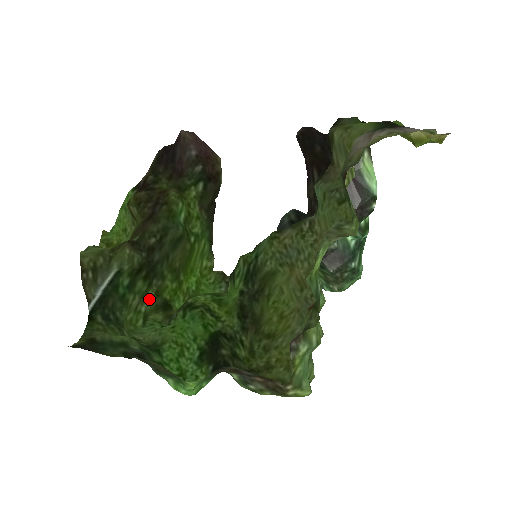
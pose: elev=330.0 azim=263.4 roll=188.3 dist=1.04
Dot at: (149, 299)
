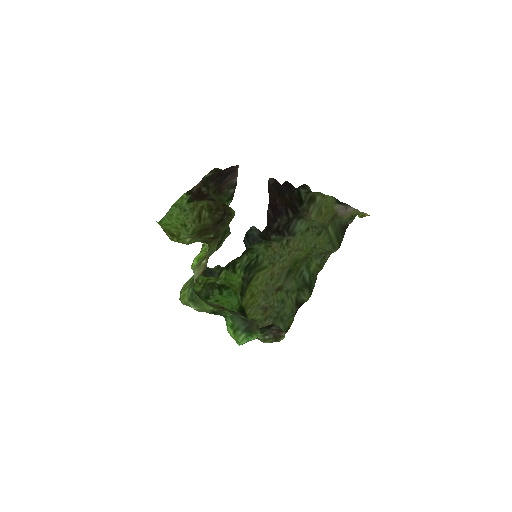
Dot at: (188, 280)
